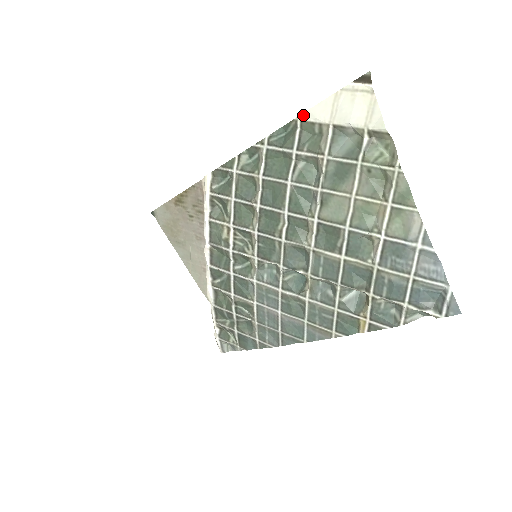
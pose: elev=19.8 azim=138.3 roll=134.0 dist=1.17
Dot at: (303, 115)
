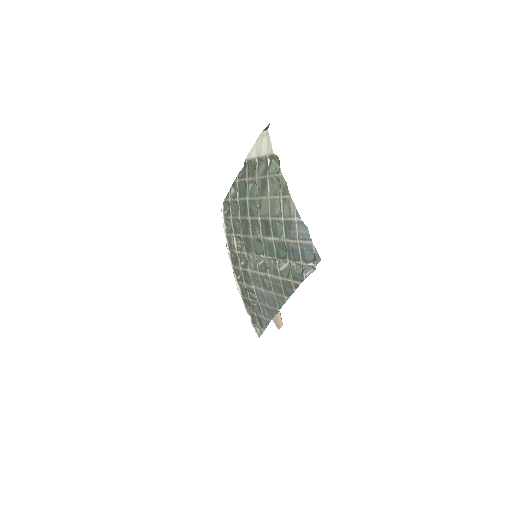
Dot at: (247, 157)
